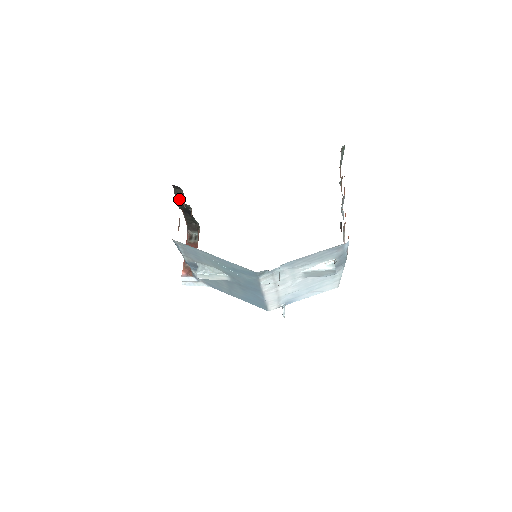
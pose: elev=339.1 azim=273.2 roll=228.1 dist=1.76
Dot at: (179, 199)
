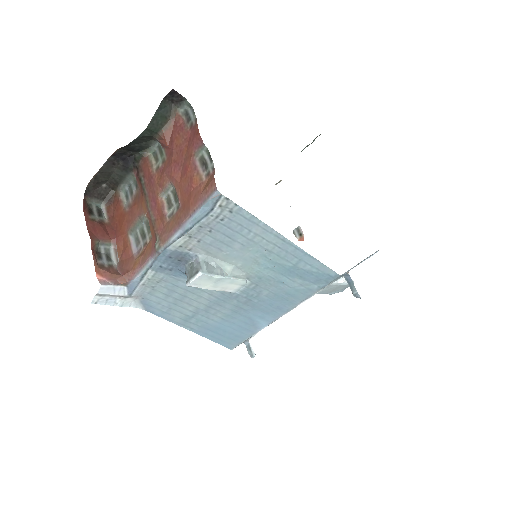
Dot at: (158, 123)
